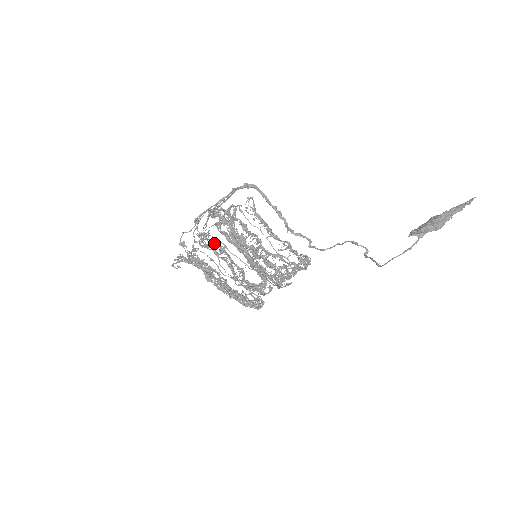
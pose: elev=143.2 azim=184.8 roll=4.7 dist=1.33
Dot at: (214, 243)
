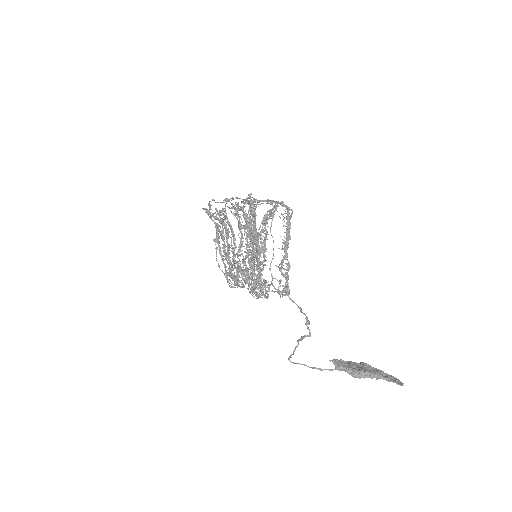
Dot at: occluded
